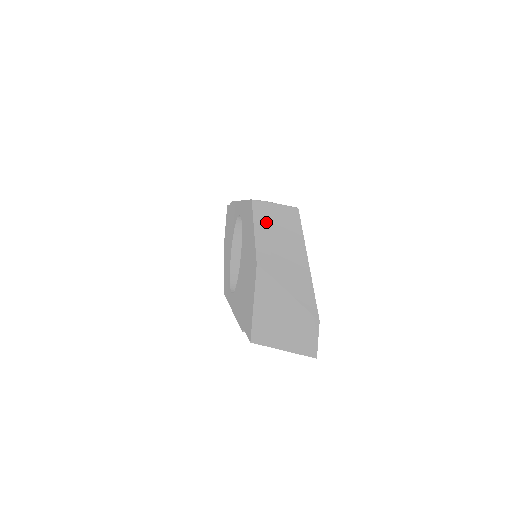
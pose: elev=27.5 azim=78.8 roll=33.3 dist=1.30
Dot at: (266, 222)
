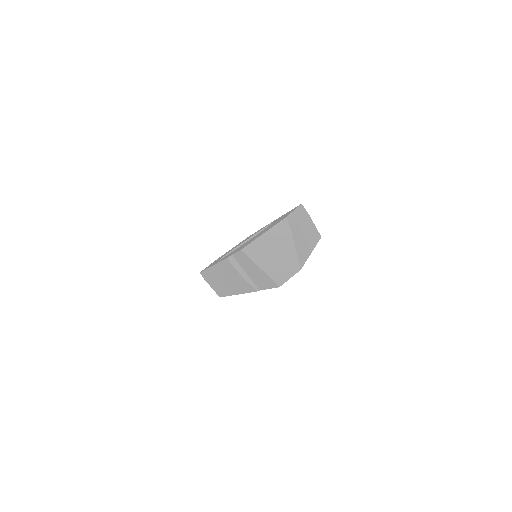
Dot at: (303, 216)
